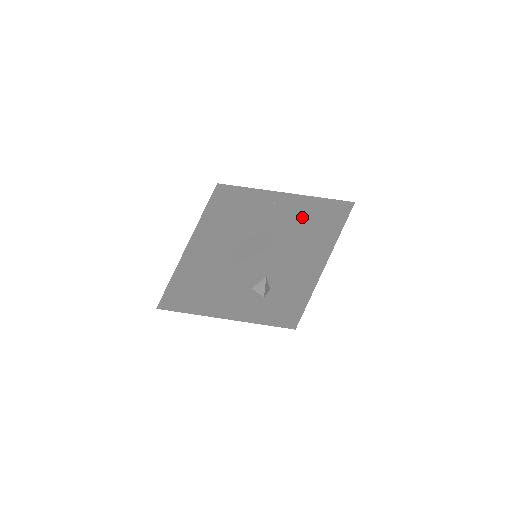
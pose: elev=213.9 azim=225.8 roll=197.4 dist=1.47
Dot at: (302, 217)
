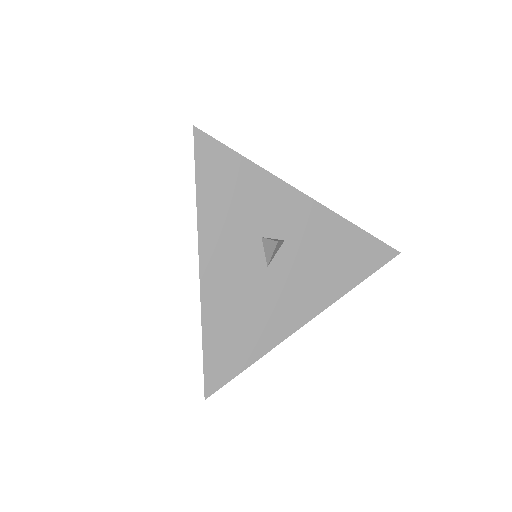
Dot at: occluded
